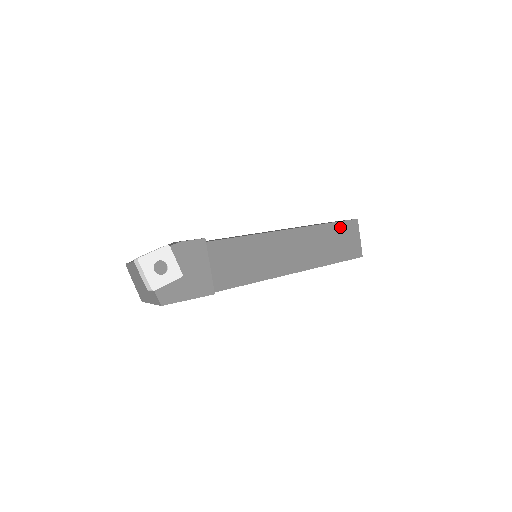
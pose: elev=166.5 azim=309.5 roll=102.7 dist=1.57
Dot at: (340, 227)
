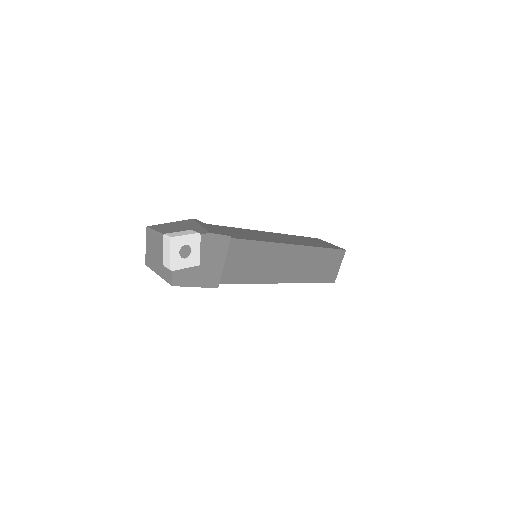
Dot at: (331, 253)
